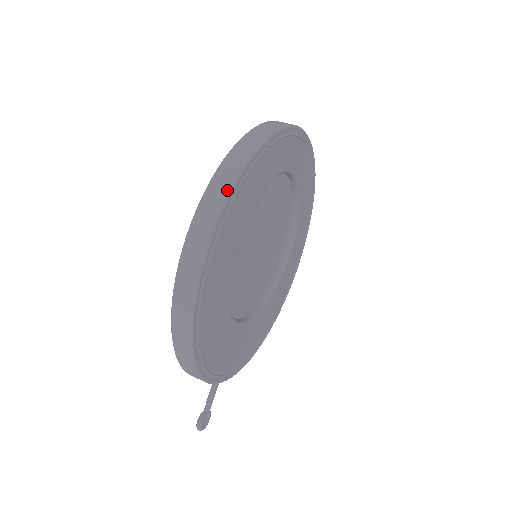
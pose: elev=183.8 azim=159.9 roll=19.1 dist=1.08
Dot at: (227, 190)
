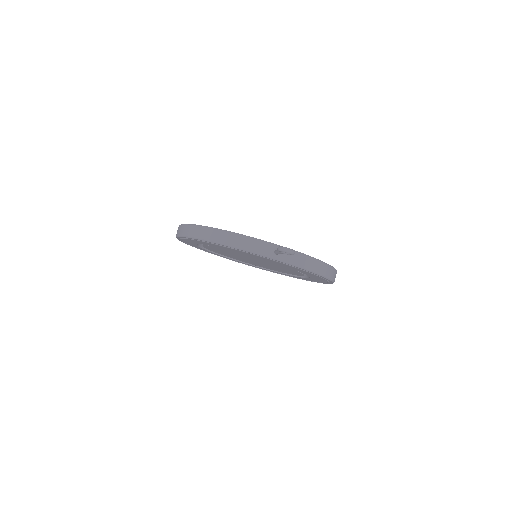
Dot at: occluded
